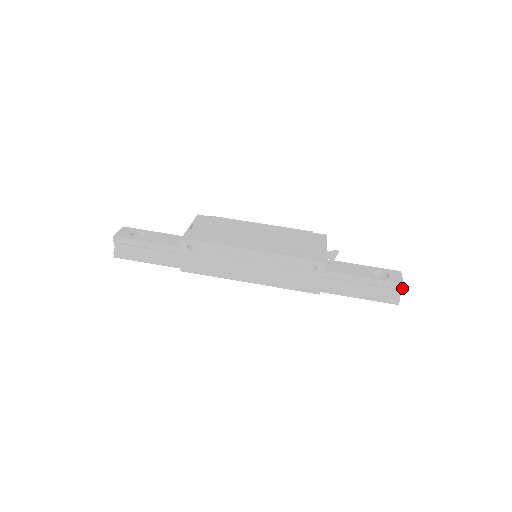
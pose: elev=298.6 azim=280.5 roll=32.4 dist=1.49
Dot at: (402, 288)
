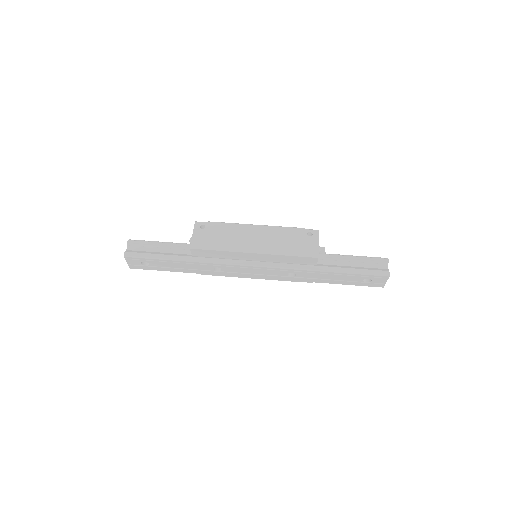
Dot at: (387, 260)
